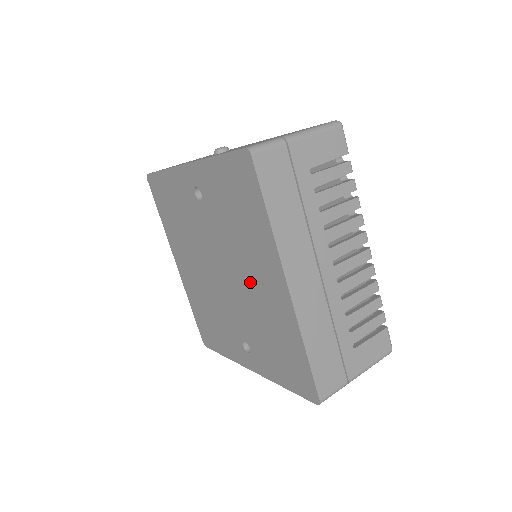
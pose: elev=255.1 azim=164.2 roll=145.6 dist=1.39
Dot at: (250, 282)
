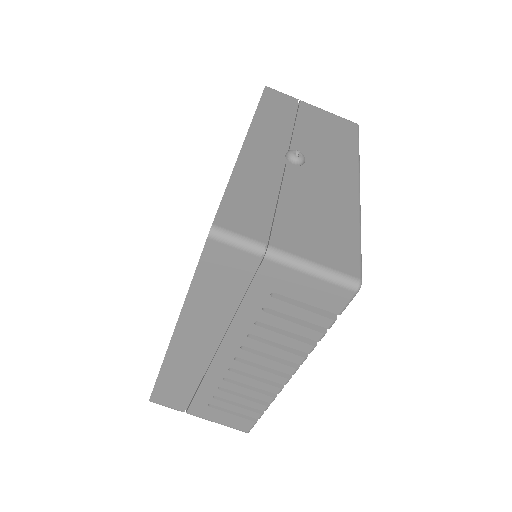
Dot at: occluded
